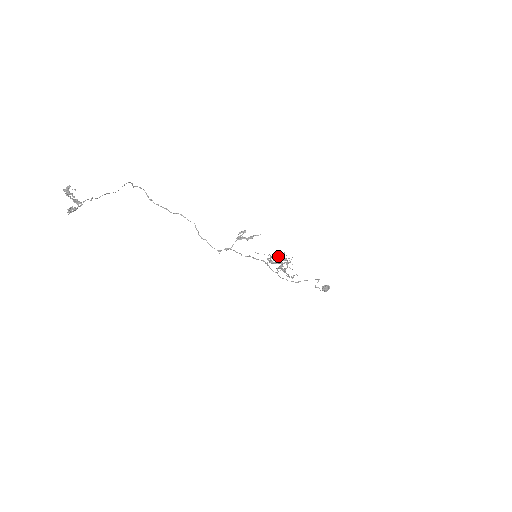
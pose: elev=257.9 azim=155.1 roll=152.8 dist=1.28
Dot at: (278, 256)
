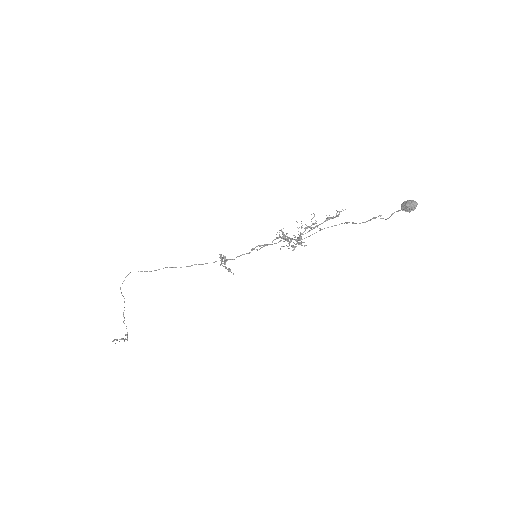
Dot at: occluded
